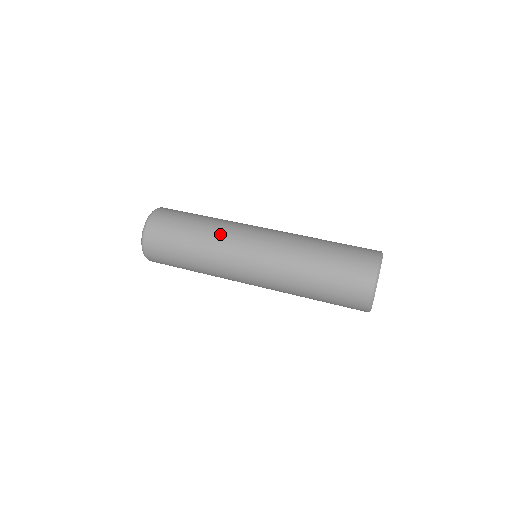
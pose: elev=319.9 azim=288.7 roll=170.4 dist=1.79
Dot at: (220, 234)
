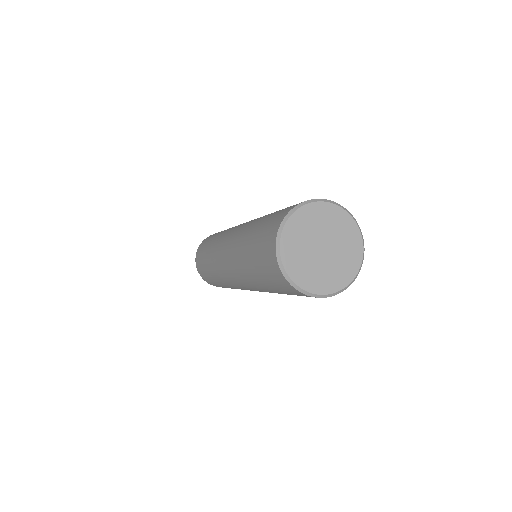
Dot at: (222, 234)
